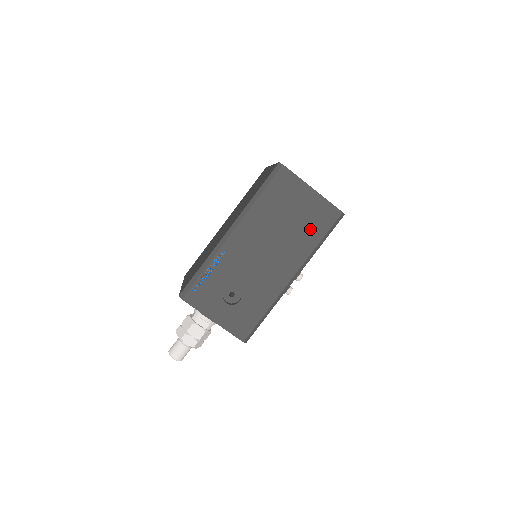
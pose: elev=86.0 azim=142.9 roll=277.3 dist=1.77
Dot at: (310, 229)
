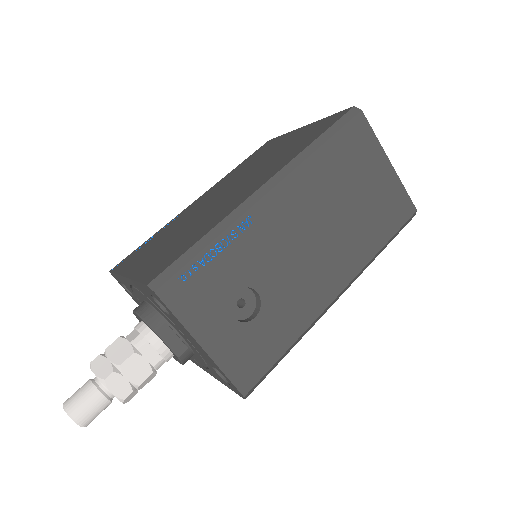
Dot at: (376, 222)
